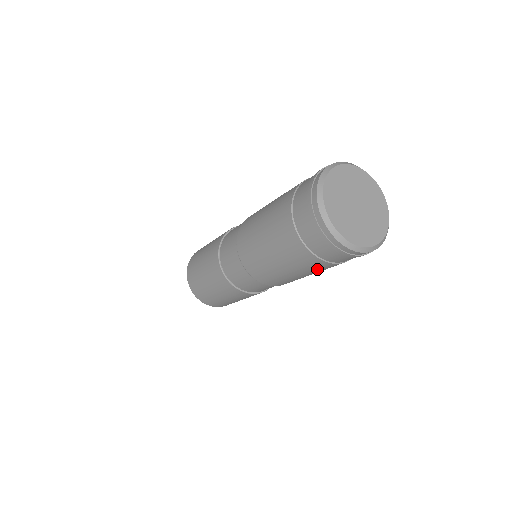
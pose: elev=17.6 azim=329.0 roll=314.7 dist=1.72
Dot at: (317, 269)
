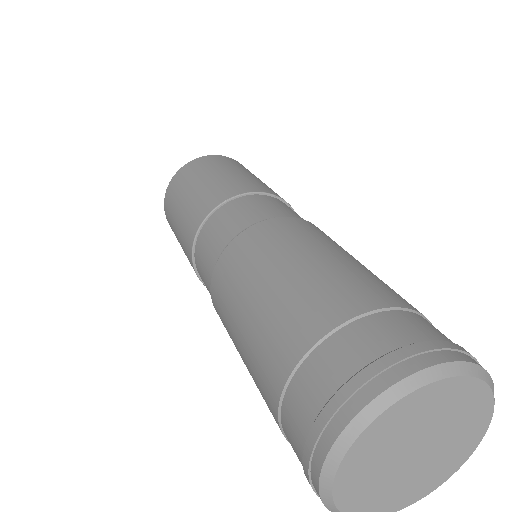
Dot at: occluded
